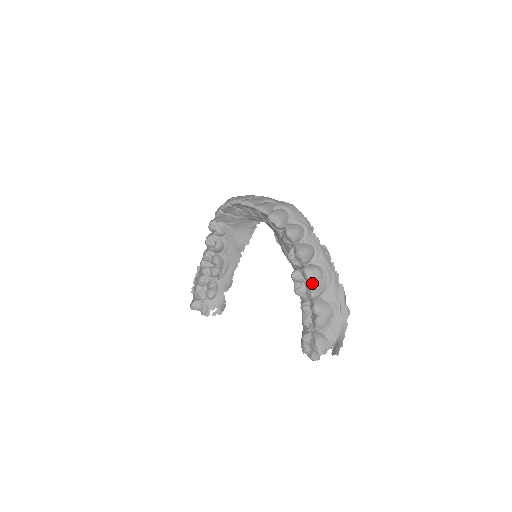
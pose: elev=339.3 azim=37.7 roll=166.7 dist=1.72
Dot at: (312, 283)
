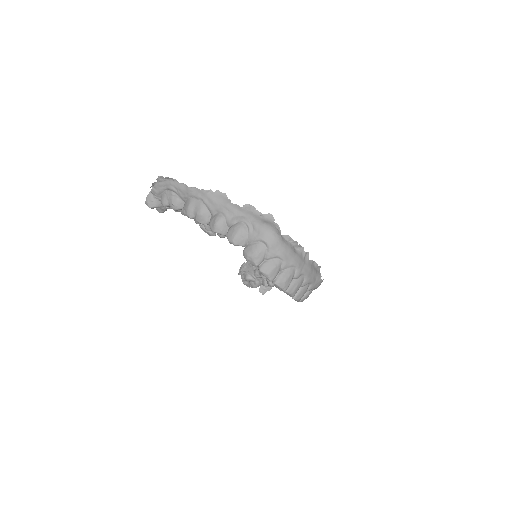
Dot at: occluded
